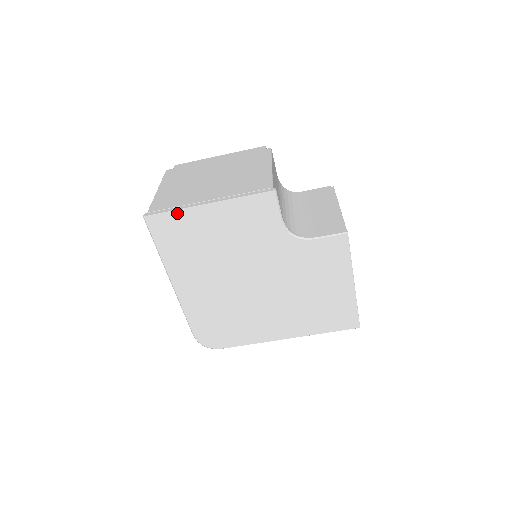
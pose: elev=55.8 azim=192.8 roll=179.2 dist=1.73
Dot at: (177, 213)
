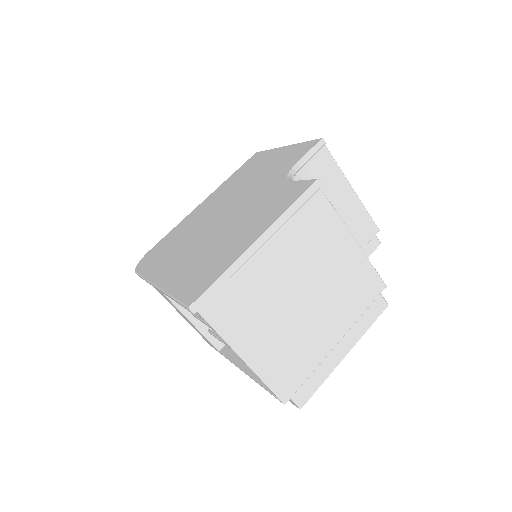
Dot at: (268, 151)
